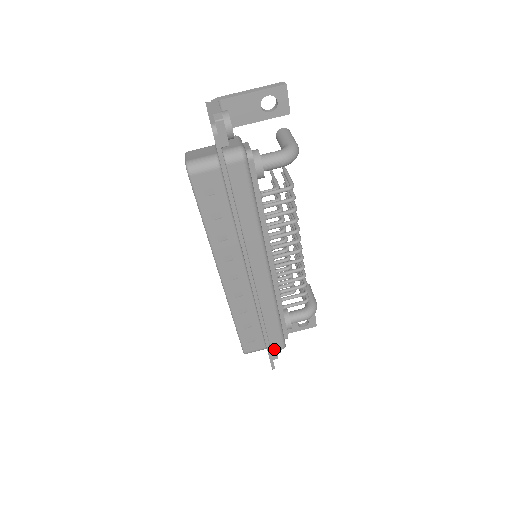
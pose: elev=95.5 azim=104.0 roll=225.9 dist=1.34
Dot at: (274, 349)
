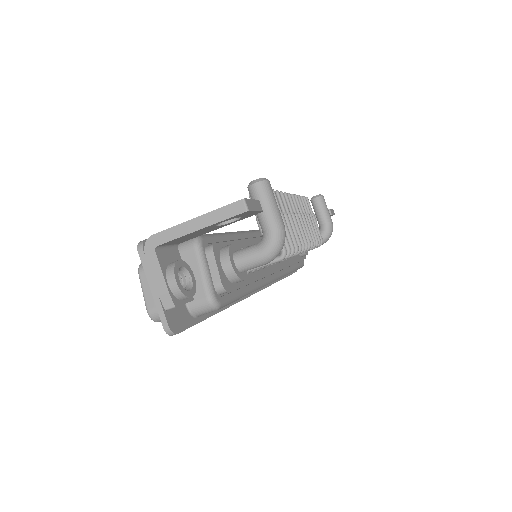
Dot at: occluded
